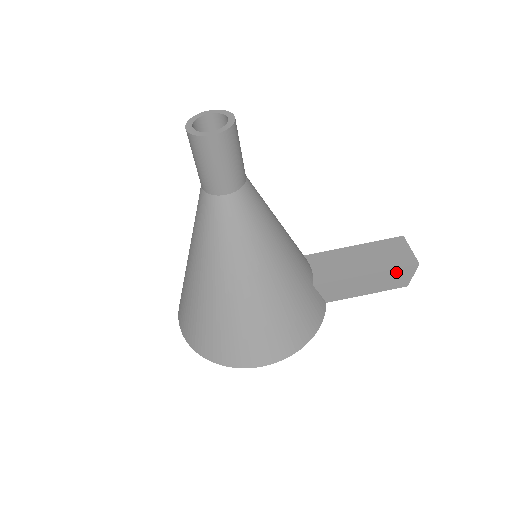
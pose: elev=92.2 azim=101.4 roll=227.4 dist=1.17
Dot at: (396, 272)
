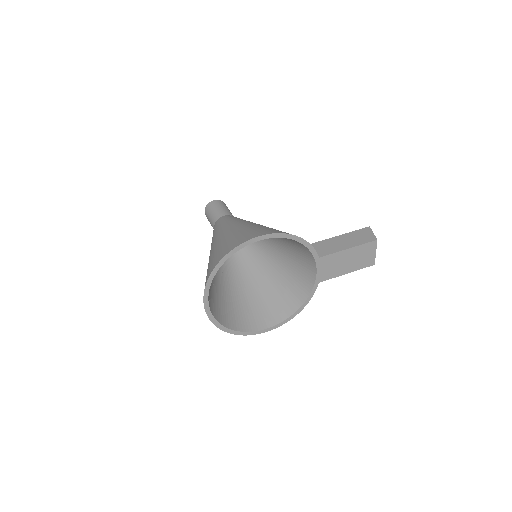
Dot at: (357, 233)
